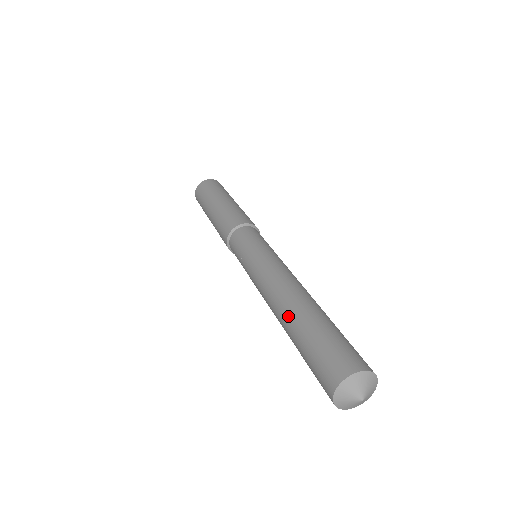
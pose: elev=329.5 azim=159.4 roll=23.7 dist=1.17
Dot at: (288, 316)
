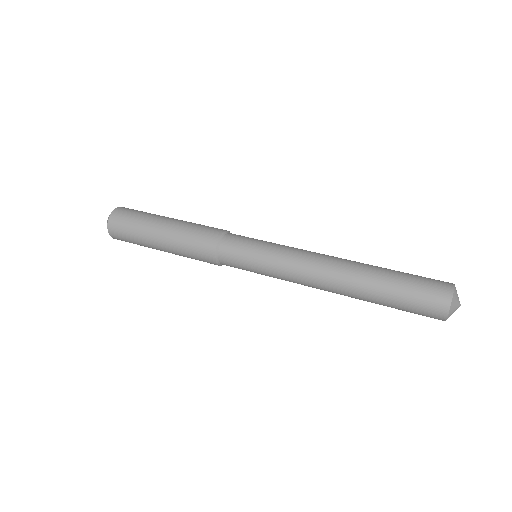
Dot at: (360, 283)
